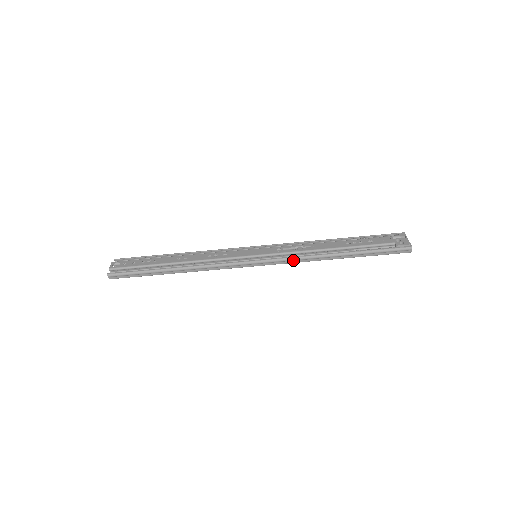
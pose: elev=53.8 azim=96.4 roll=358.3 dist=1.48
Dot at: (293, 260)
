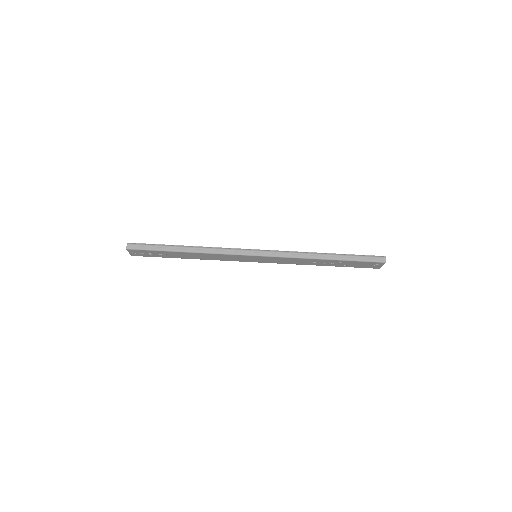
Dot at: (288, 253)
